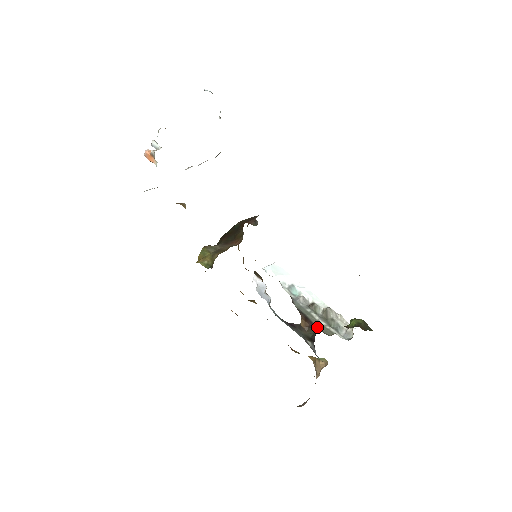
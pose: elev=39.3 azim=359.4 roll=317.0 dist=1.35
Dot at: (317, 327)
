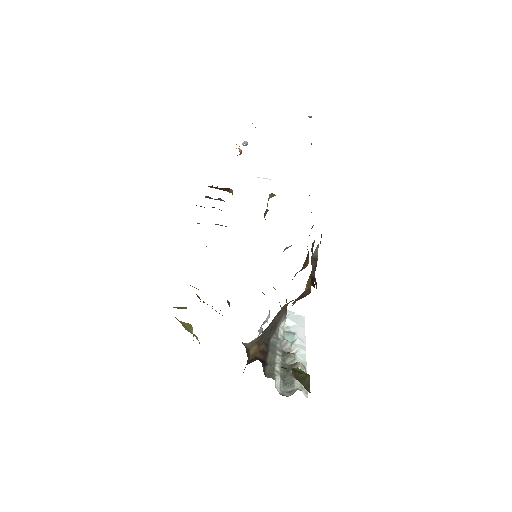
Dot at: (263, 362)
